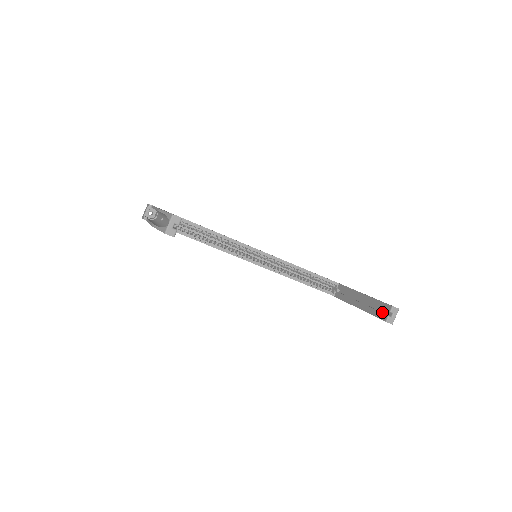
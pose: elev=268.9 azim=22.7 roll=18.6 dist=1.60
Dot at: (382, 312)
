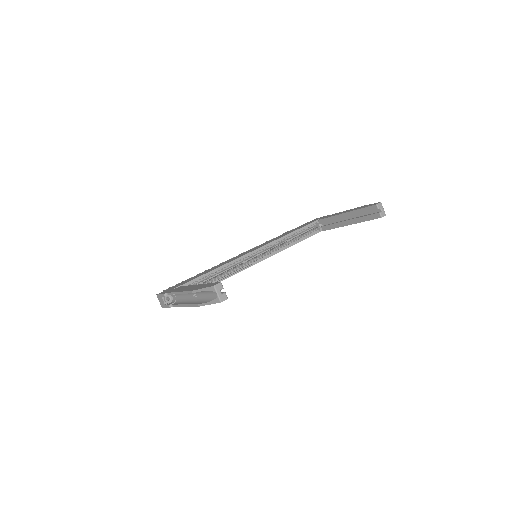
Dot at: (371, 214)
